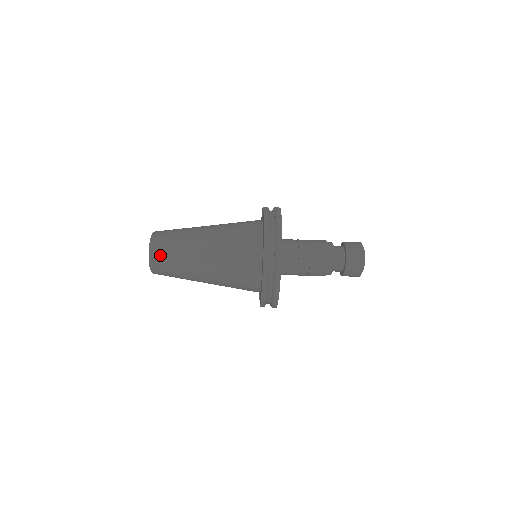
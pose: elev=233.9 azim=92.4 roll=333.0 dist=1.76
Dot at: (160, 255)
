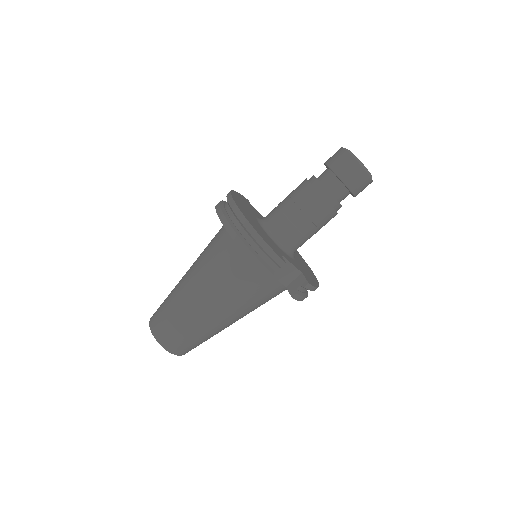
Dot at: (156, 315)
